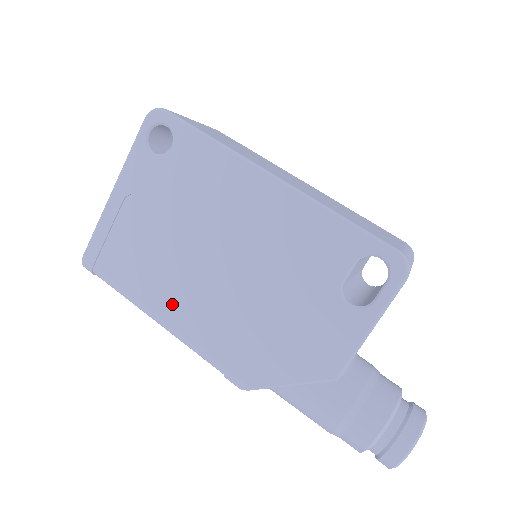
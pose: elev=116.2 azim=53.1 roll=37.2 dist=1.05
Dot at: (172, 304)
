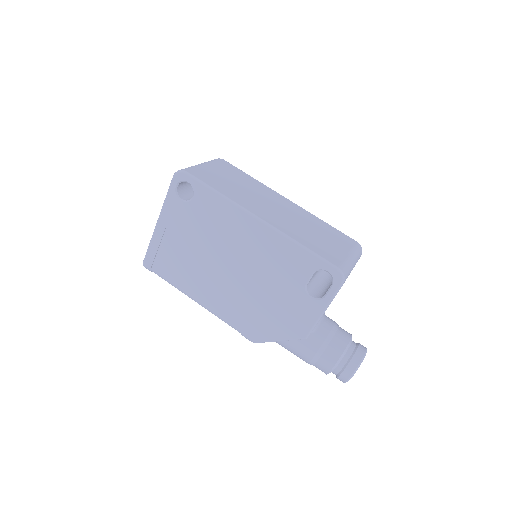
Dot at: (204, 293)
